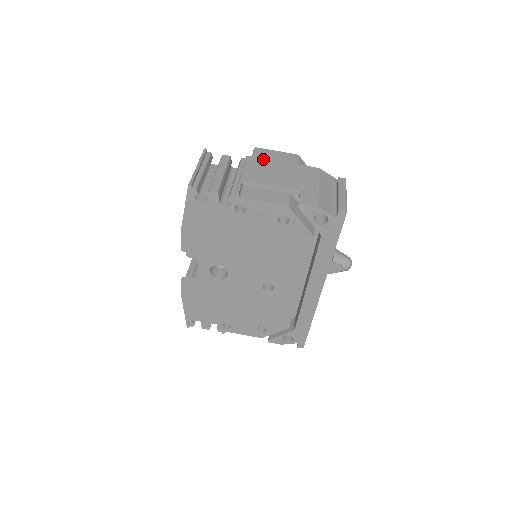
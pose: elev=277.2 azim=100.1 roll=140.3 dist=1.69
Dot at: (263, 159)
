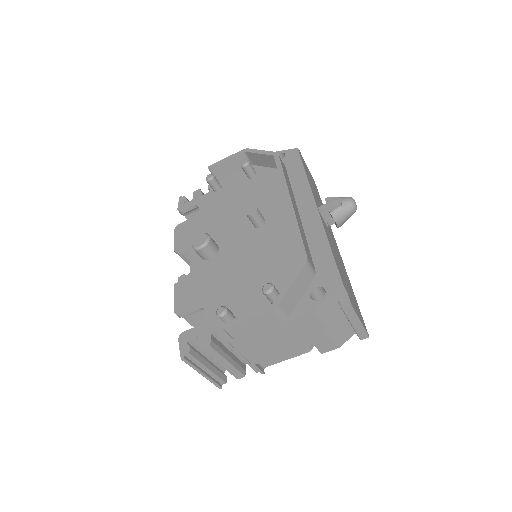
Dot at: (247, 337)
